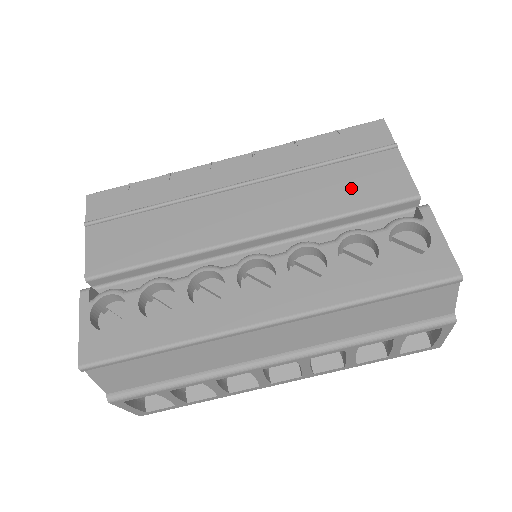
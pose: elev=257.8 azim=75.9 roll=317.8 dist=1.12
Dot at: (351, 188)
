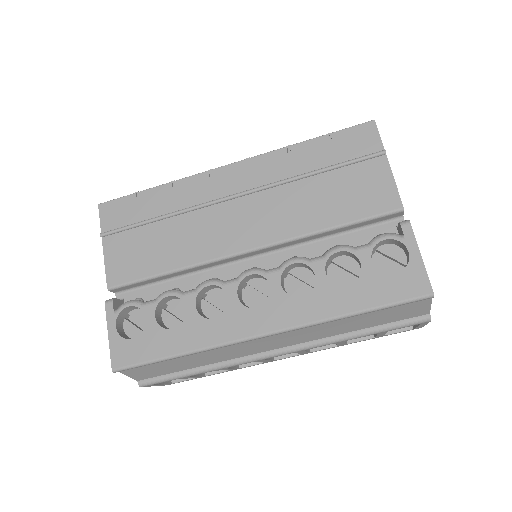
Dot at: (340, 199)
